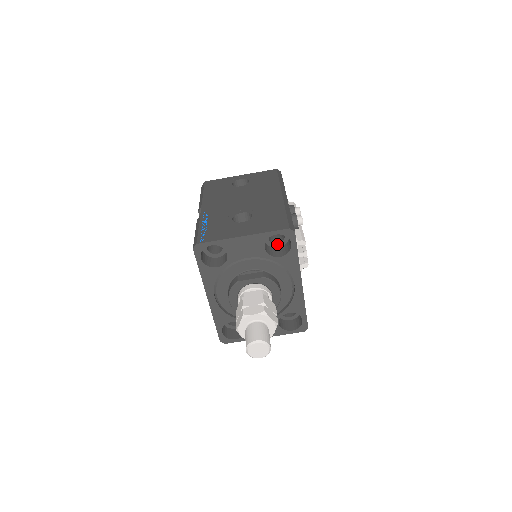
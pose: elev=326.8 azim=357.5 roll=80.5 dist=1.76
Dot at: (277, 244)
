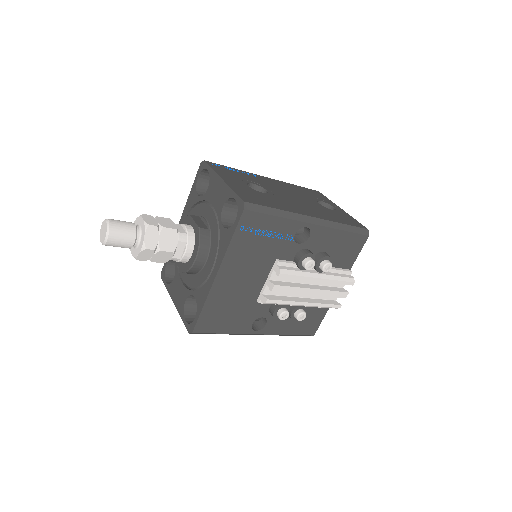
Dot at: occluded
